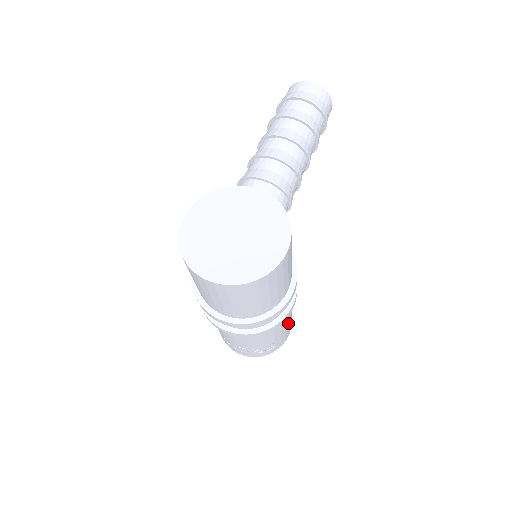
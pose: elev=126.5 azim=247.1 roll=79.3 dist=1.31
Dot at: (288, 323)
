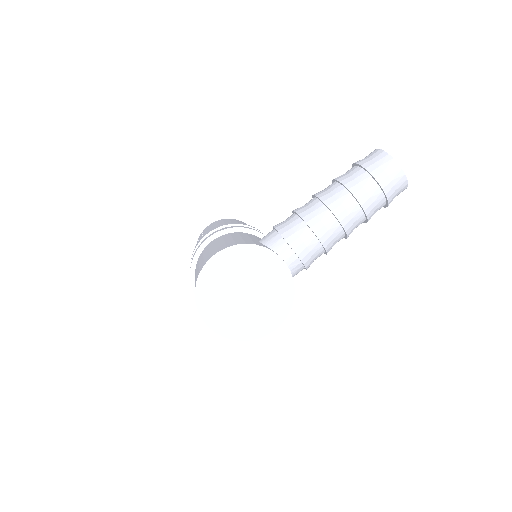
Dot at: occluded
